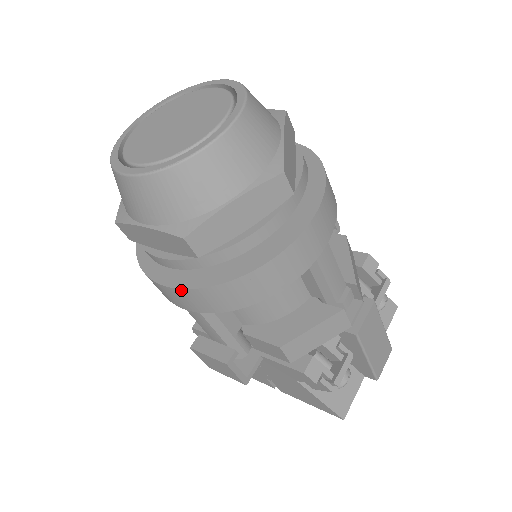
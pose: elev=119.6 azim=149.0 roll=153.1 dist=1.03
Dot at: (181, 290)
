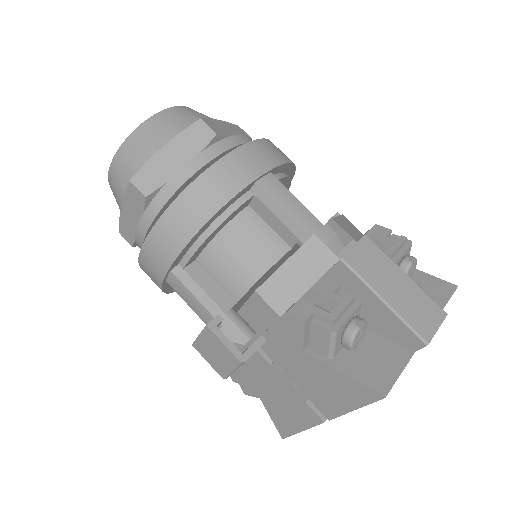
Dot at: (146, 242)
